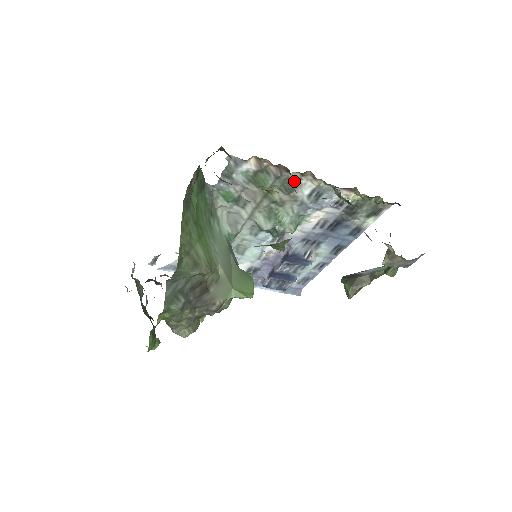
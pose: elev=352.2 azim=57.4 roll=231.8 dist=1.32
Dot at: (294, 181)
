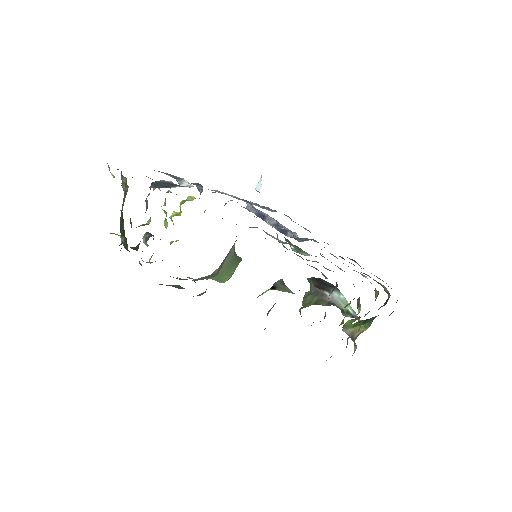
Dot at: occluded
